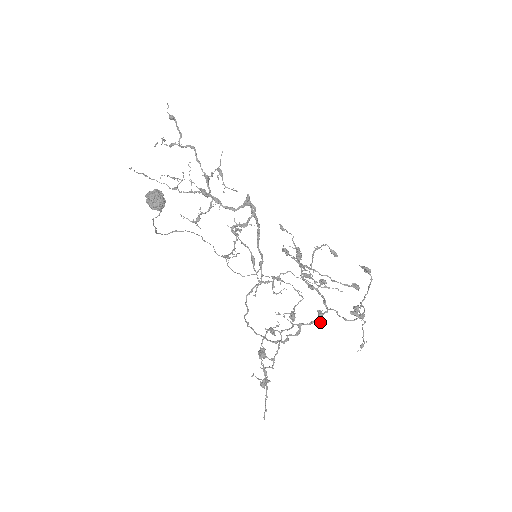
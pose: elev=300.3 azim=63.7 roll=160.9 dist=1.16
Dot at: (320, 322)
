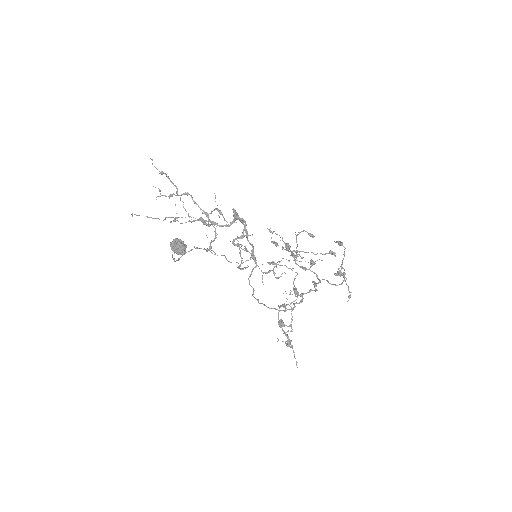
Dot at: (316, 290)
